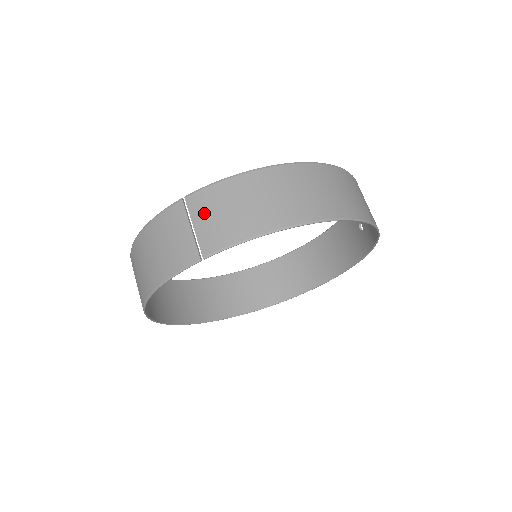
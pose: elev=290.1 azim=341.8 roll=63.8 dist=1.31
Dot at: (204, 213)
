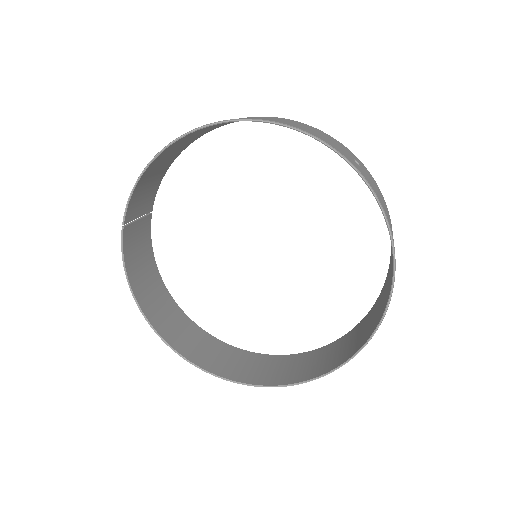
Dot at: (143, 204)
